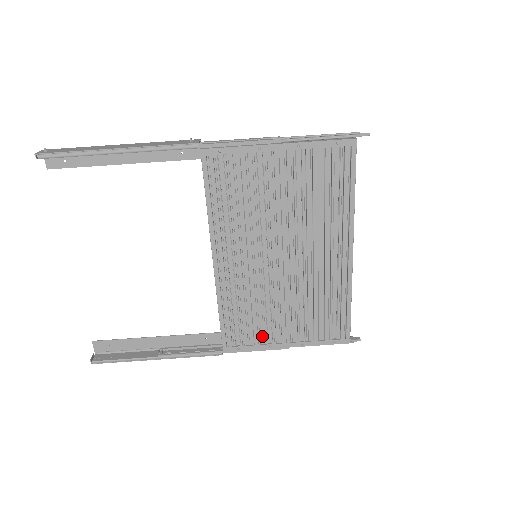
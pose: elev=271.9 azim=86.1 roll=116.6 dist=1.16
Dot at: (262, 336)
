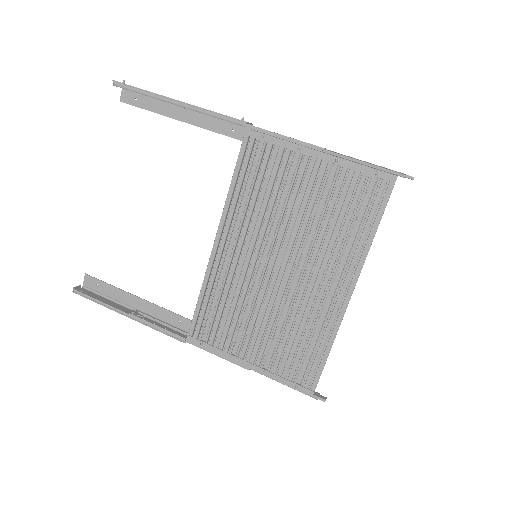
Dot at: (229, 342)
